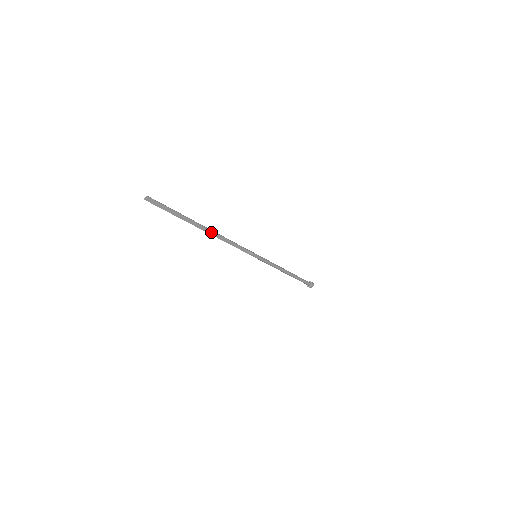
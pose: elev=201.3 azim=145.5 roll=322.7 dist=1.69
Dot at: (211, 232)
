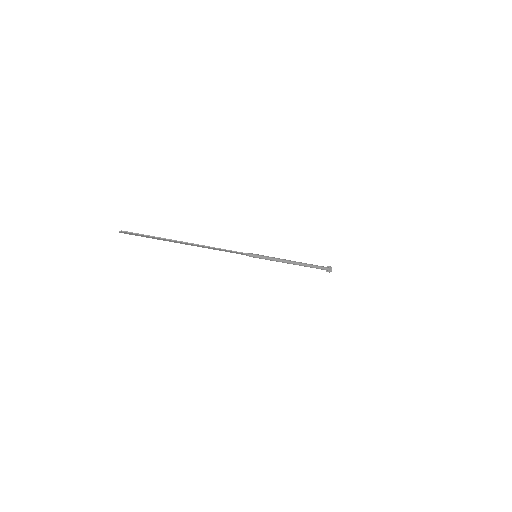
Dot at: (199, 246)
